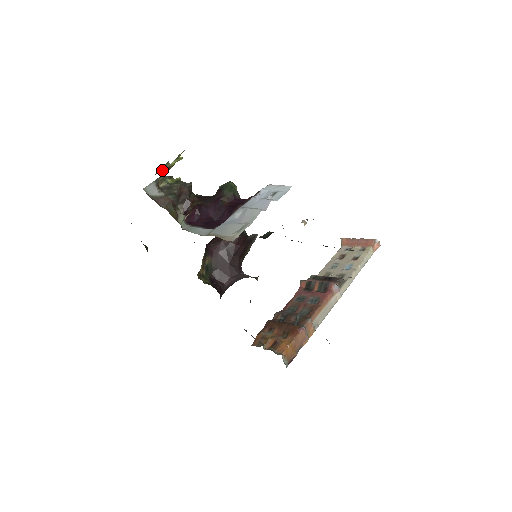
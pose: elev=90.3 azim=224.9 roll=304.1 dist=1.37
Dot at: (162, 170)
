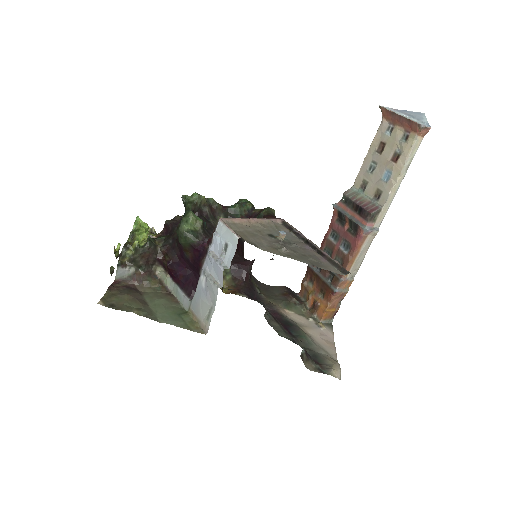
Dot at: (113, 271)
